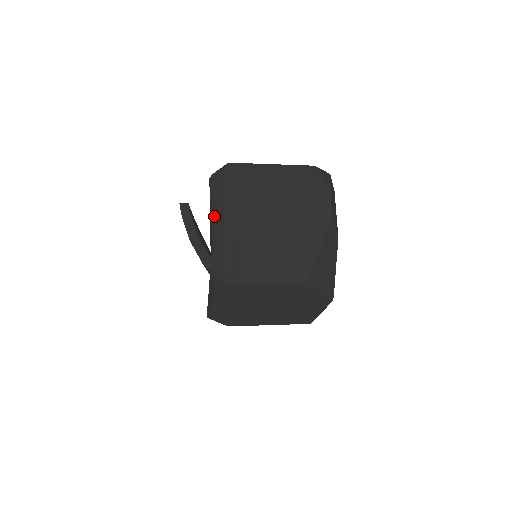
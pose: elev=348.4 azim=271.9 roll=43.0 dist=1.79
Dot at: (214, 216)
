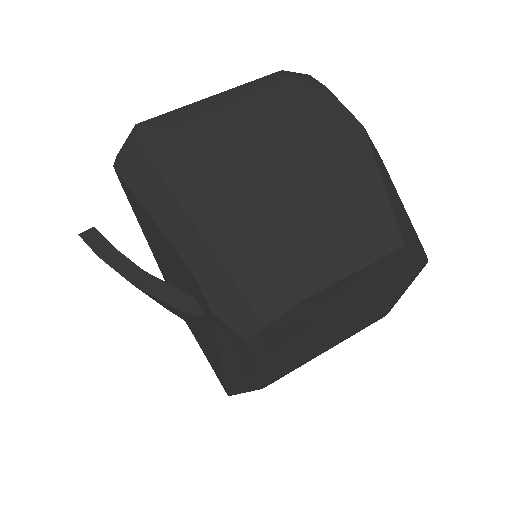
Dot at: (162, 220)
